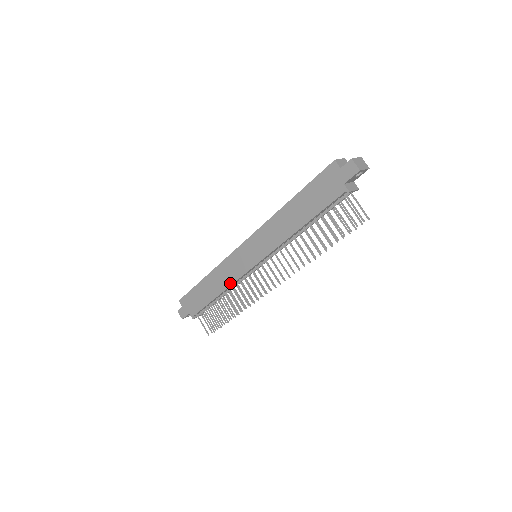
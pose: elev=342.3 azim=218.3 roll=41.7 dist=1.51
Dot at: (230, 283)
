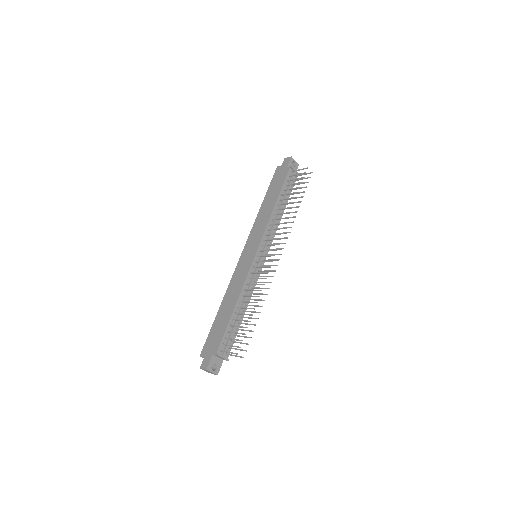
Dot at: (242, 284)
